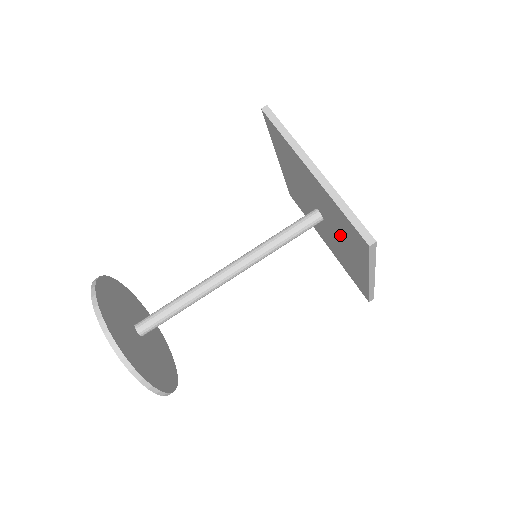
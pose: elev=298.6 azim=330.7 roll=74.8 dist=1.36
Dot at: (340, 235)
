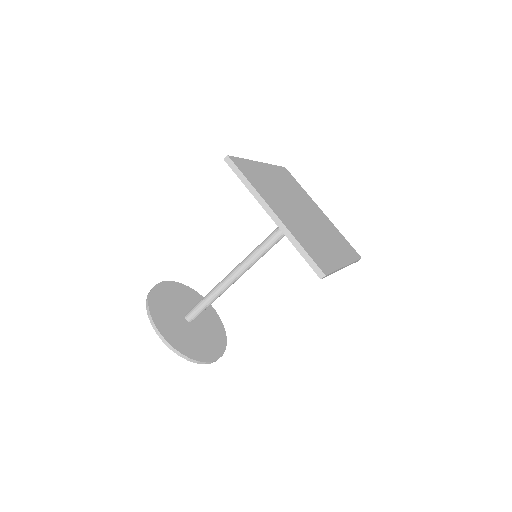
Dot at: occluded
